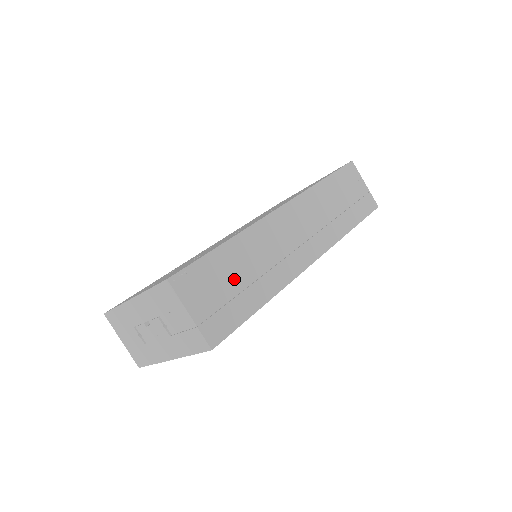
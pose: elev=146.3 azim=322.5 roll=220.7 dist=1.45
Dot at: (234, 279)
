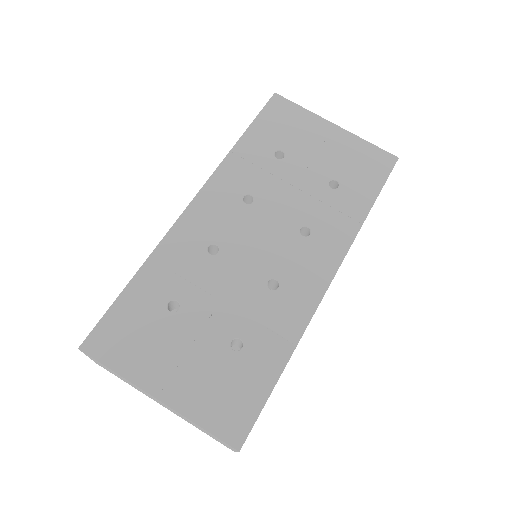
Dot at: occluded
